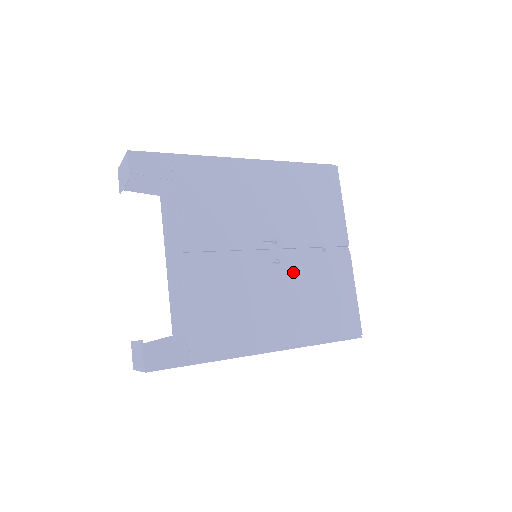
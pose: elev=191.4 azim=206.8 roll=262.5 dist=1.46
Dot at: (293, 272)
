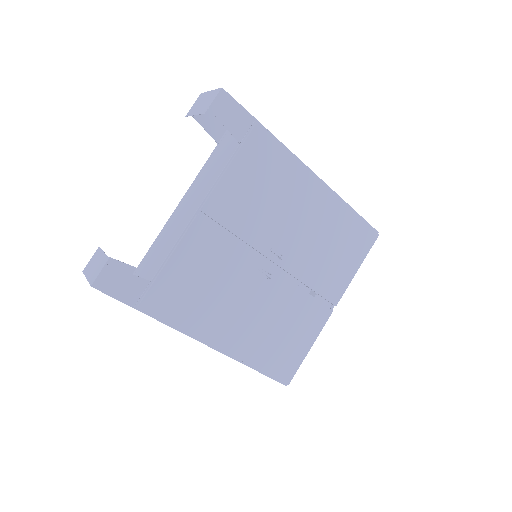
Dot at: (275, 294)
